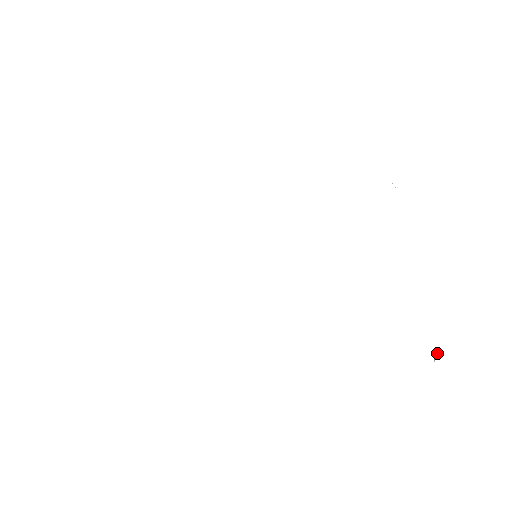
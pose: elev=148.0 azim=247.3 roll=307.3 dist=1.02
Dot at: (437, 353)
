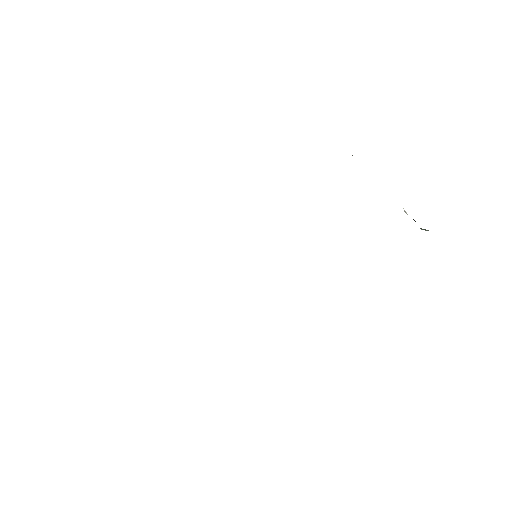
Dot at: occluded
